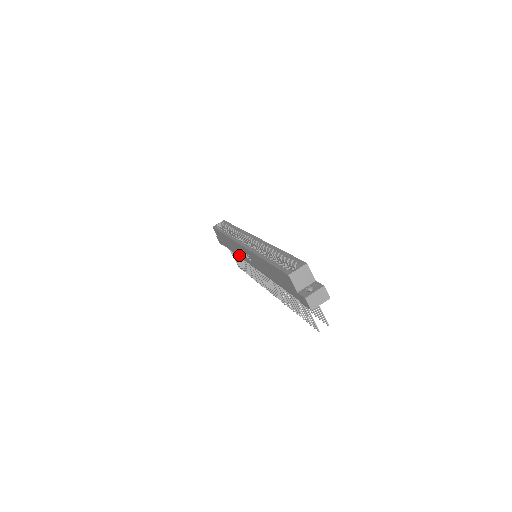
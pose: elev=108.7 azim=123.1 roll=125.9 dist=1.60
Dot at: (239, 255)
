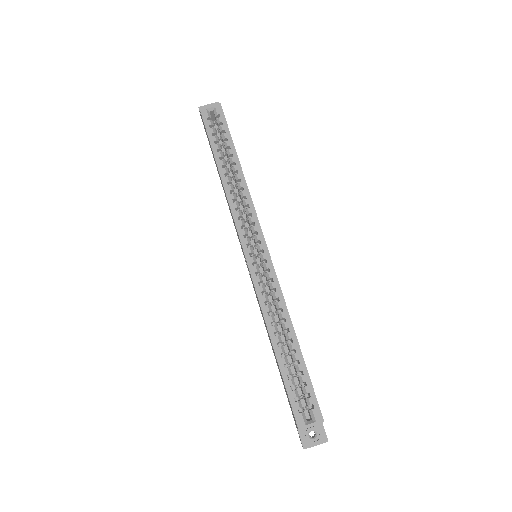
Dot at: occluded
